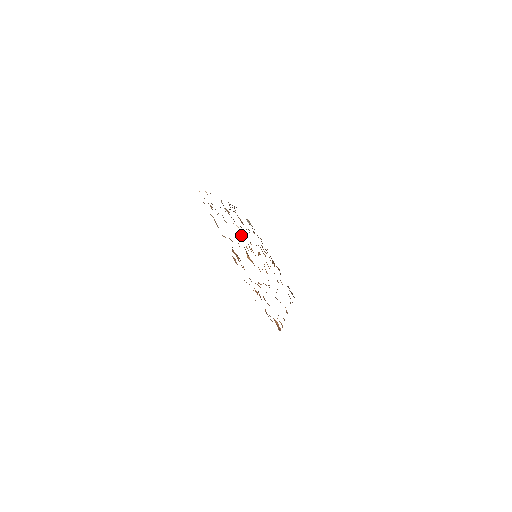
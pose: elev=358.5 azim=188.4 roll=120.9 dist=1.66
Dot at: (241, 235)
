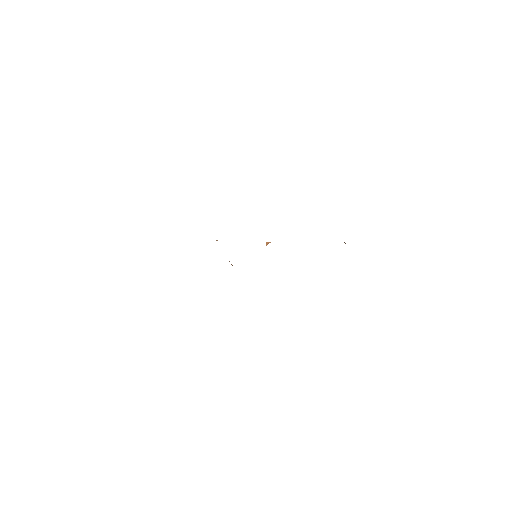
Dot at: occluded
